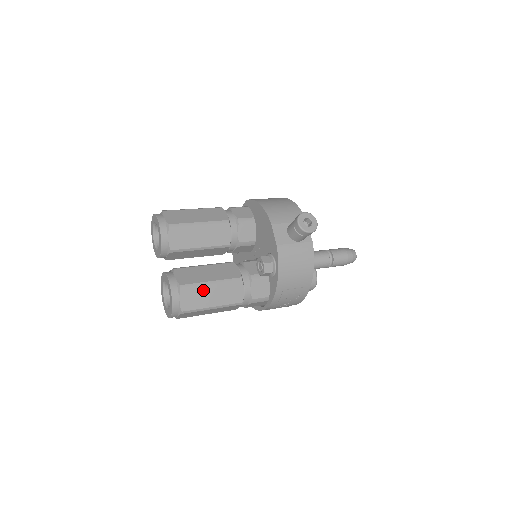
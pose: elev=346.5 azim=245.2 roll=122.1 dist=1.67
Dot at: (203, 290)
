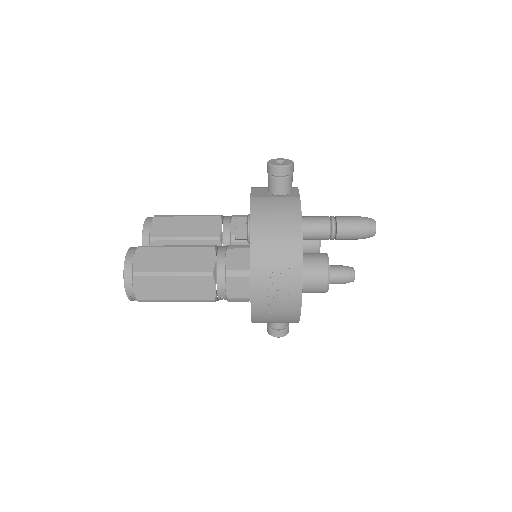
Dot at: (163, 252)
